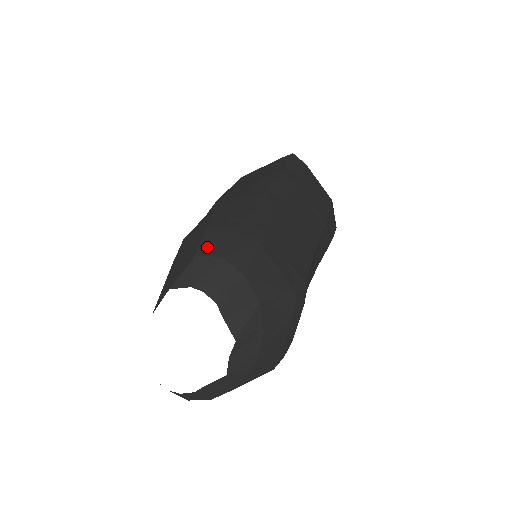
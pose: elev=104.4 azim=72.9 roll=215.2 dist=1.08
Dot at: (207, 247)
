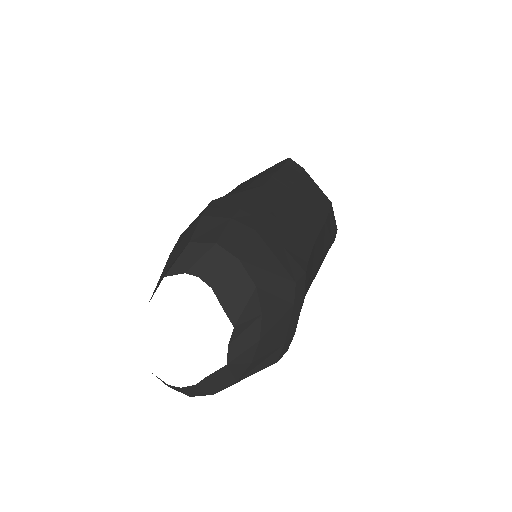
Dot at: (201, 234)
